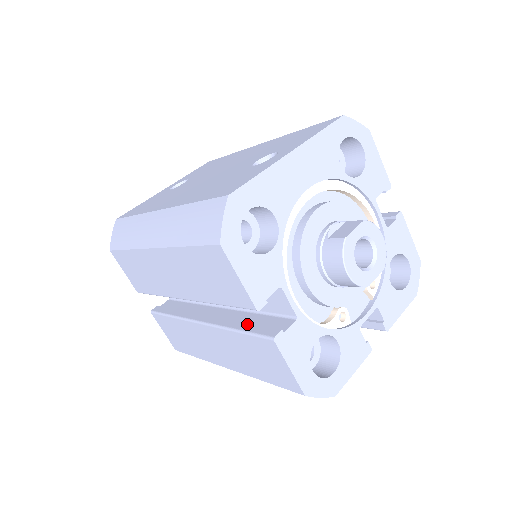
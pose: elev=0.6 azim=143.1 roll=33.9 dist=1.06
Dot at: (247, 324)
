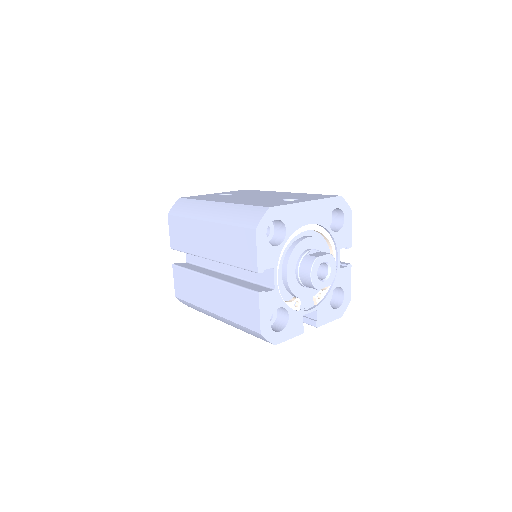
Dot at: (243, 284)
